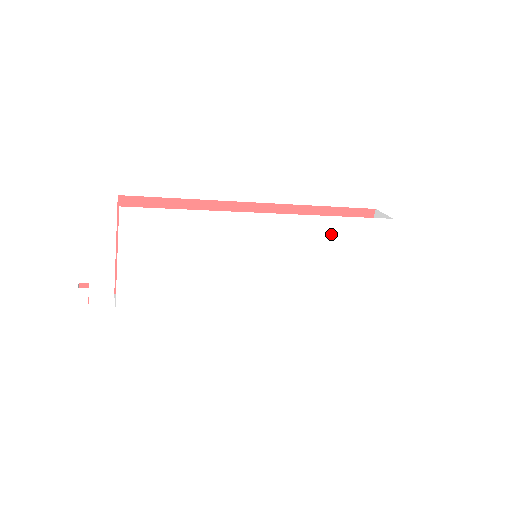
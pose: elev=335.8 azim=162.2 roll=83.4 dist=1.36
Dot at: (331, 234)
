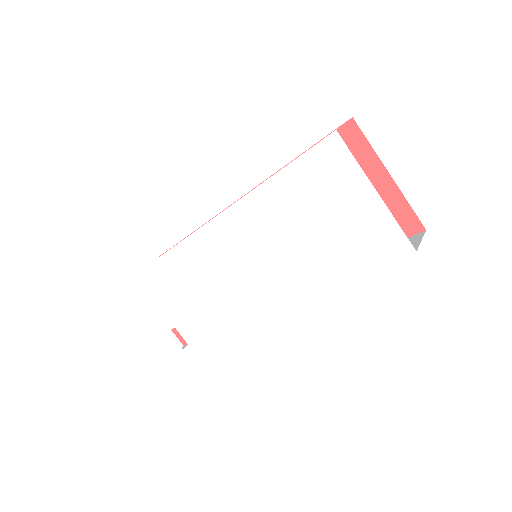
Dot at: (281, 200)
